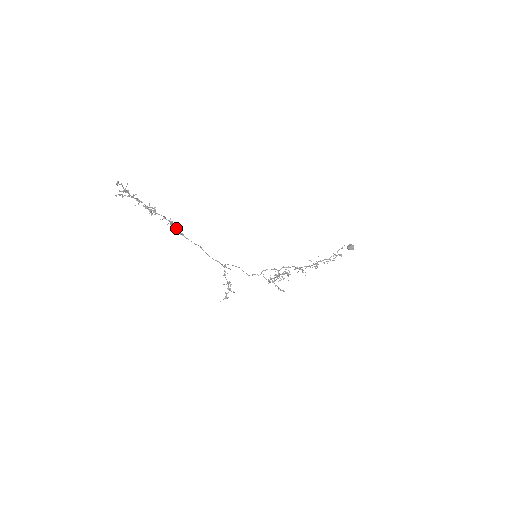
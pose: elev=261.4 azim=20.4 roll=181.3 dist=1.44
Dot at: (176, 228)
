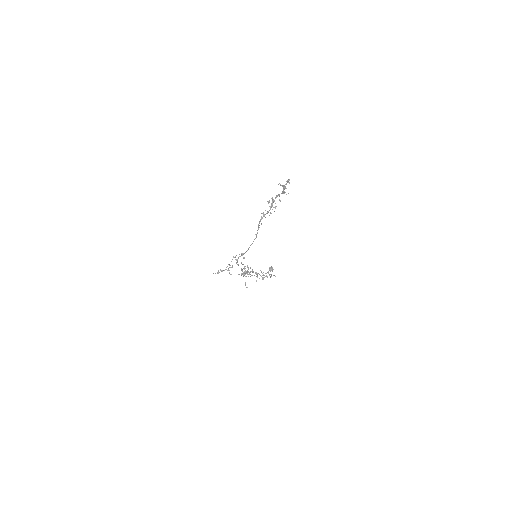
Dot at: (261, 219)
